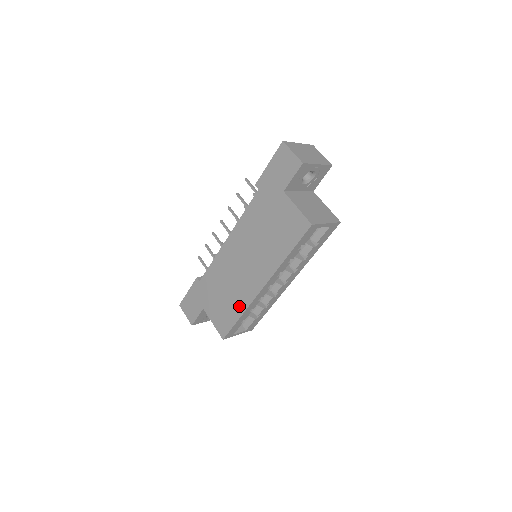
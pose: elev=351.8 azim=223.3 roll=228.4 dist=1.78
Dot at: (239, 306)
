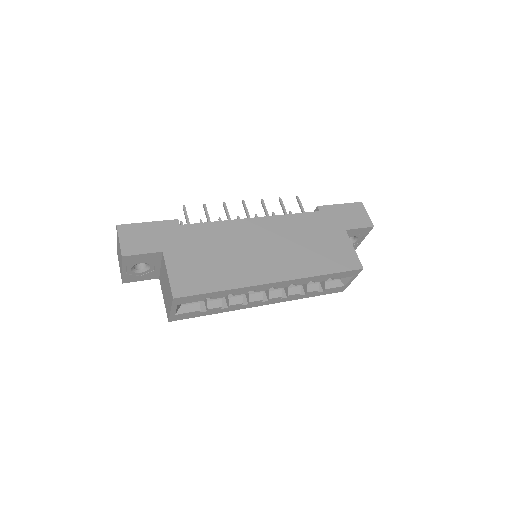
Dot at: (230, 279)
